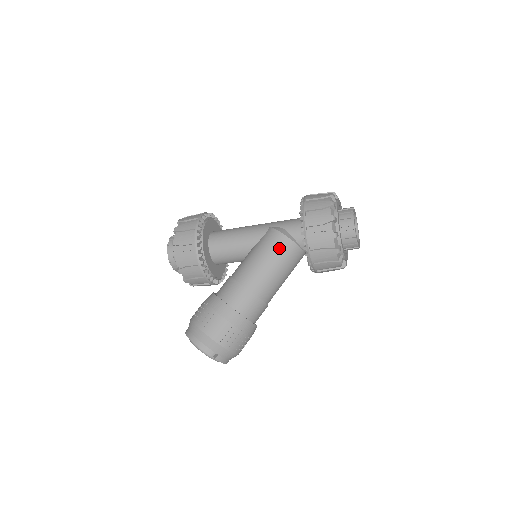
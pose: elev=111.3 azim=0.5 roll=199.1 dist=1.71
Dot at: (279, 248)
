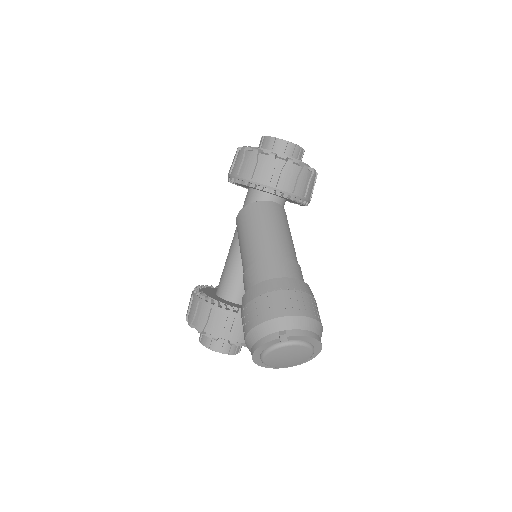
Dot at: (247, 217)
